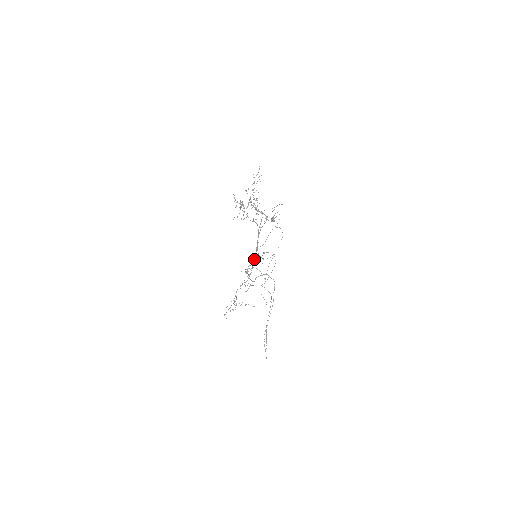
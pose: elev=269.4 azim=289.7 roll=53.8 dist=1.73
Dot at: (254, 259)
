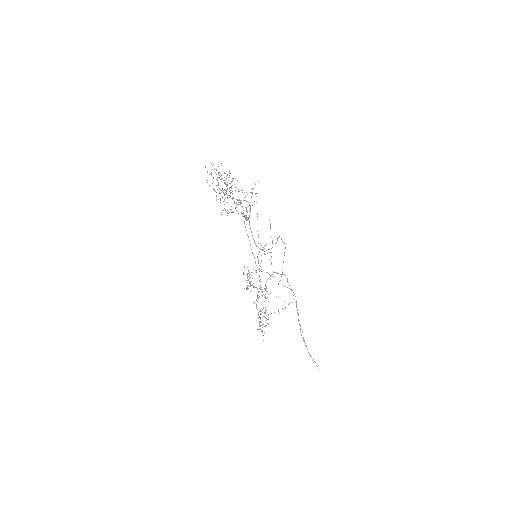
Dot at: occluded
